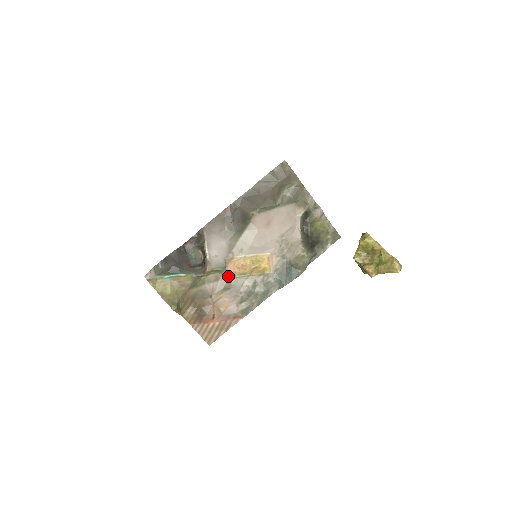
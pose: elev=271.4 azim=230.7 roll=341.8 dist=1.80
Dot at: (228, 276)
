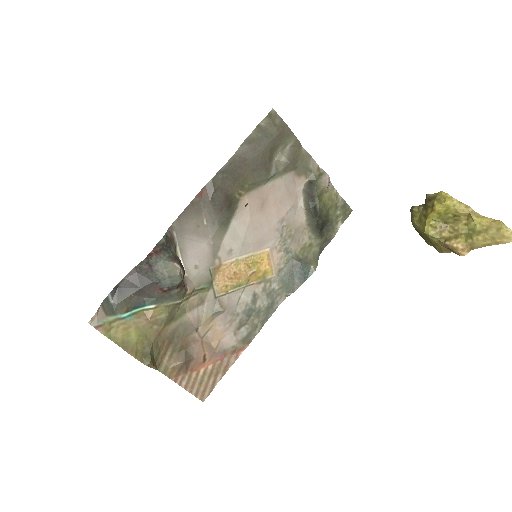
Dot at: (217, 293)
